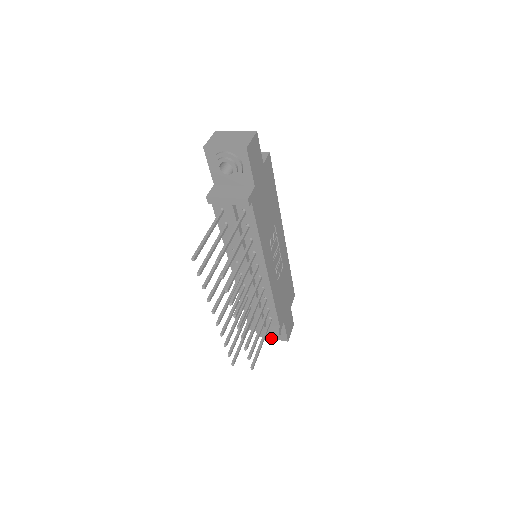
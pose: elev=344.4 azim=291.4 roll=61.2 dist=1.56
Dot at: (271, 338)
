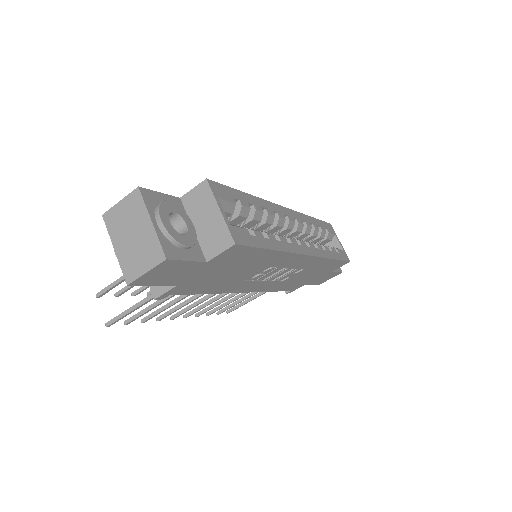
Dot at: occluded
